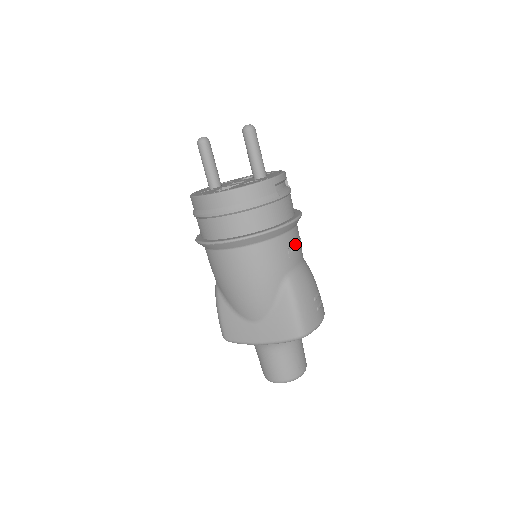
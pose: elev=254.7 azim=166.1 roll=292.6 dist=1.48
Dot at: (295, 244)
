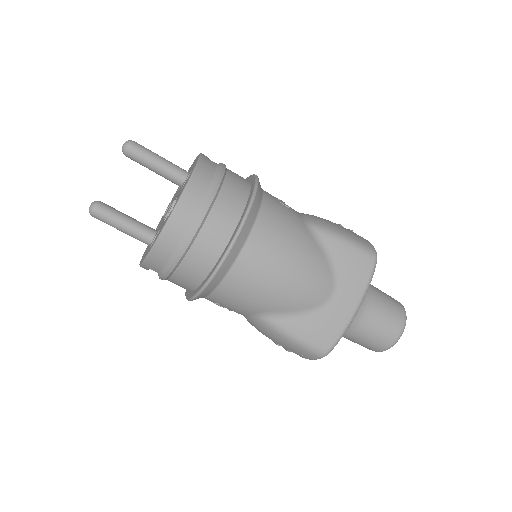
Dot at: (277, 198)
